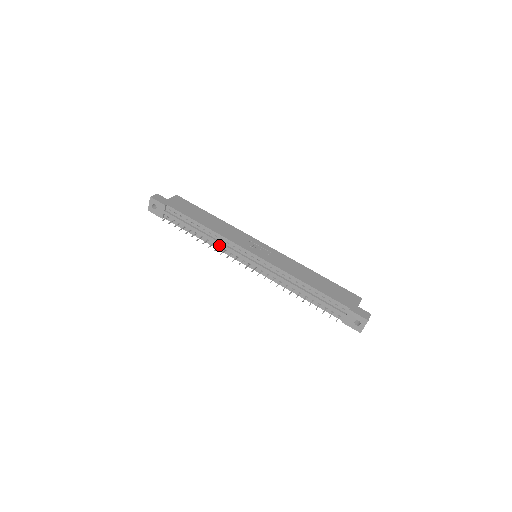
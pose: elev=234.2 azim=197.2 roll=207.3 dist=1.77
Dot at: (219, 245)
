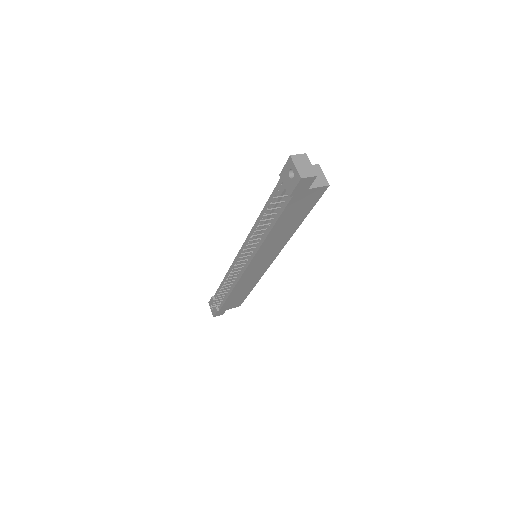
Dot at: (234, 279)
